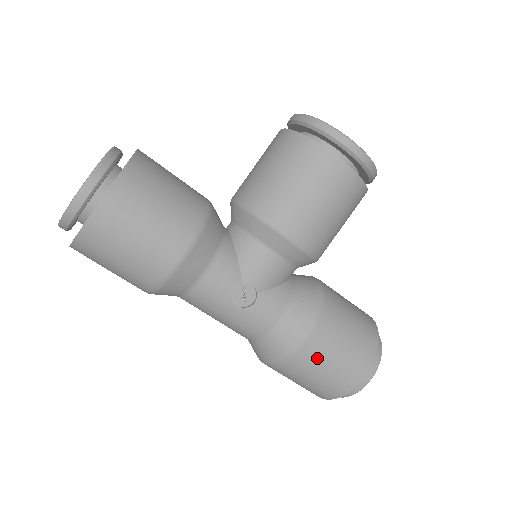
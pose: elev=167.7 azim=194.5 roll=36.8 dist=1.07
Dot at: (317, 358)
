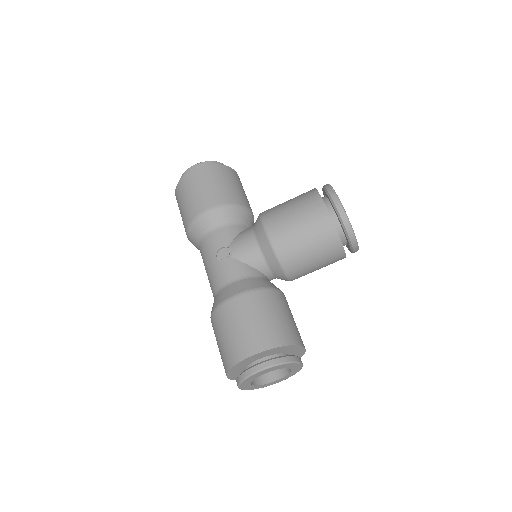
Dot at: (233, 316)
